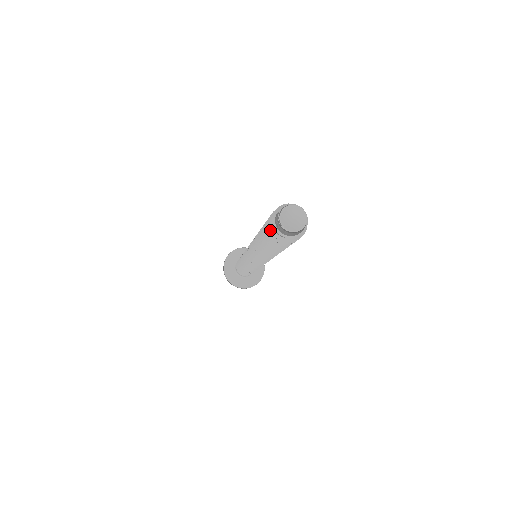
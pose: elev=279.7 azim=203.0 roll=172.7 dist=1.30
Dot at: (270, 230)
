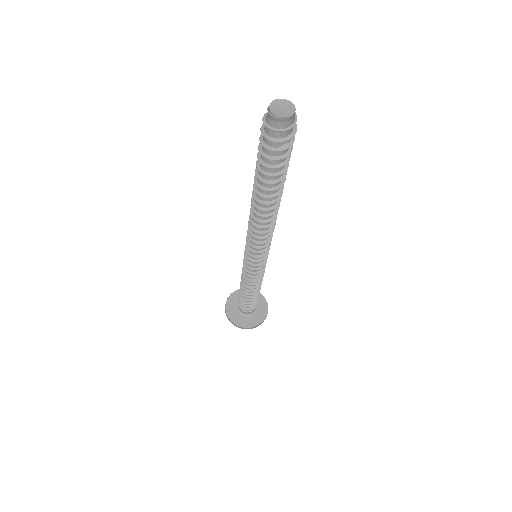
Dot at: (273, 141)
